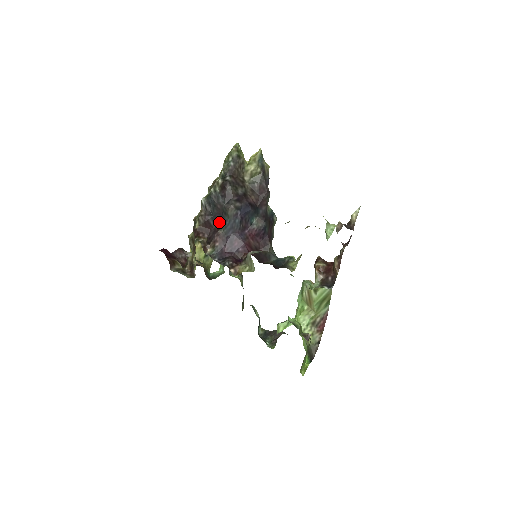
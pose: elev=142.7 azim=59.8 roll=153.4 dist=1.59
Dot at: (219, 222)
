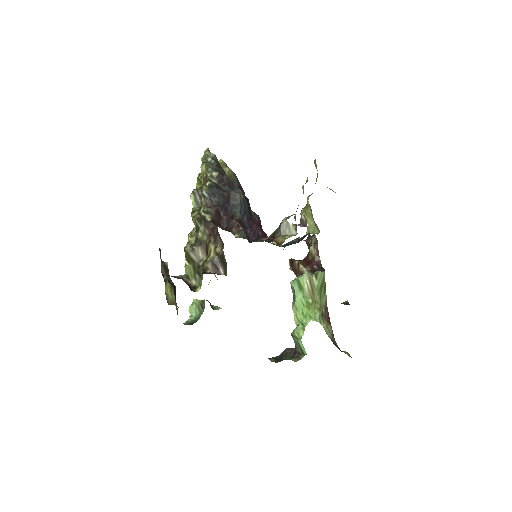
Dot at: (229, 211)
